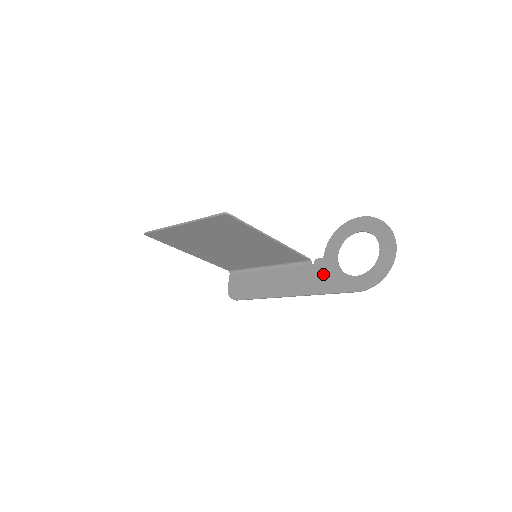
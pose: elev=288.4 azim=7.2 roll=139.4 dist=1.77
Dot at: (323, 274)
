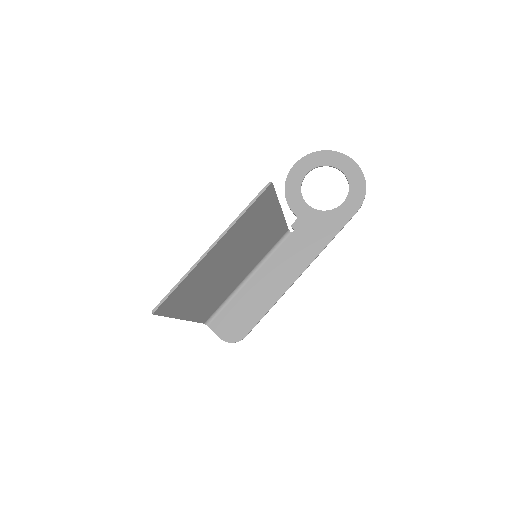
Dot at: (313, 228)
